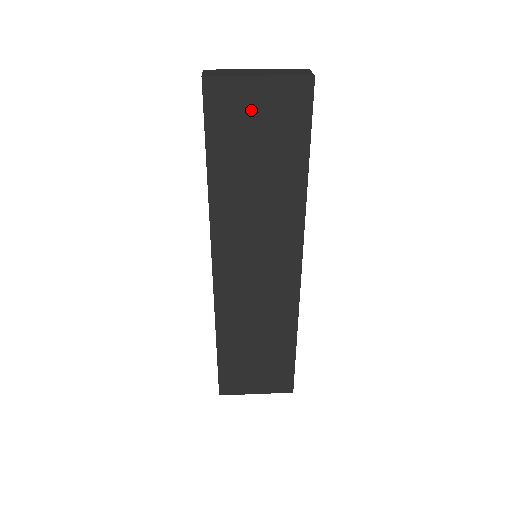
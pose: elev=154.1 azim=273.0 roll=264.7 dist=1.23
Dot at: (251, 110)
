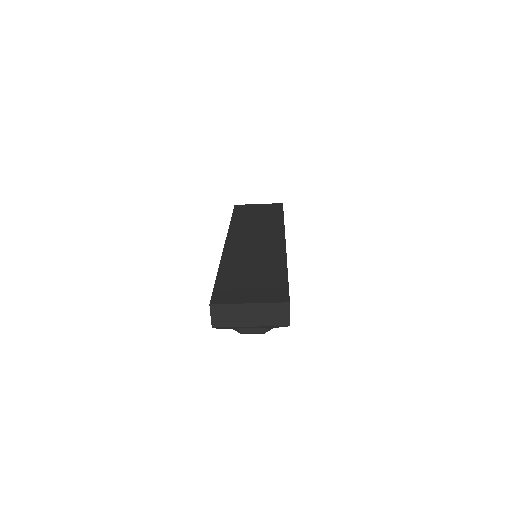
Dot at: (255, 209)
